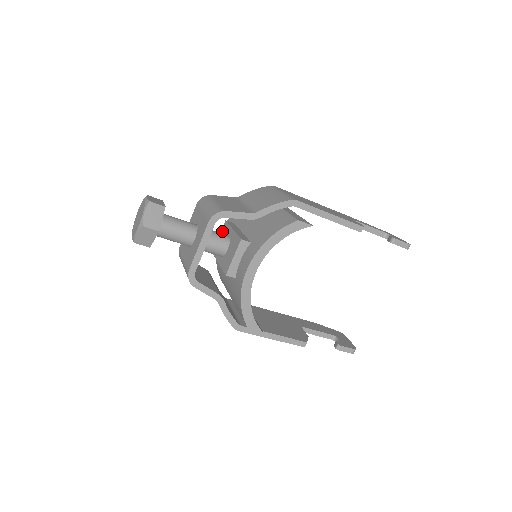
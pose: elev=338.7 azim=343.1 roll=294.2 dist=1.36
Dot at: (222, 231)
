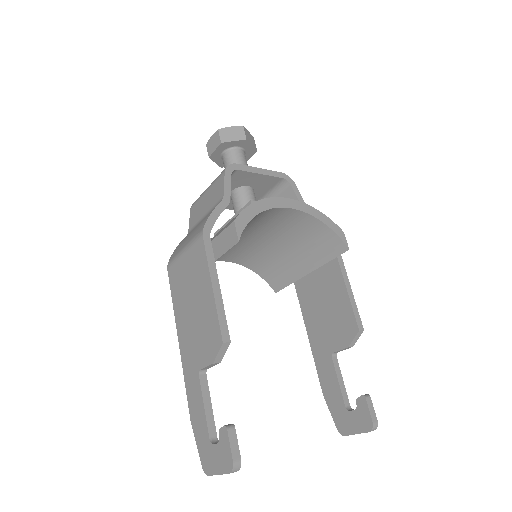
Dot at: occluded
